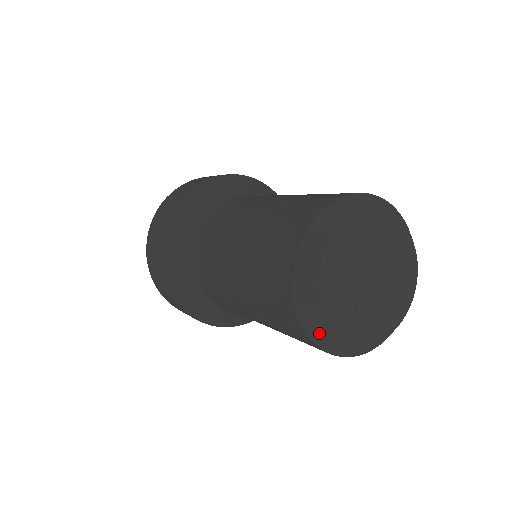
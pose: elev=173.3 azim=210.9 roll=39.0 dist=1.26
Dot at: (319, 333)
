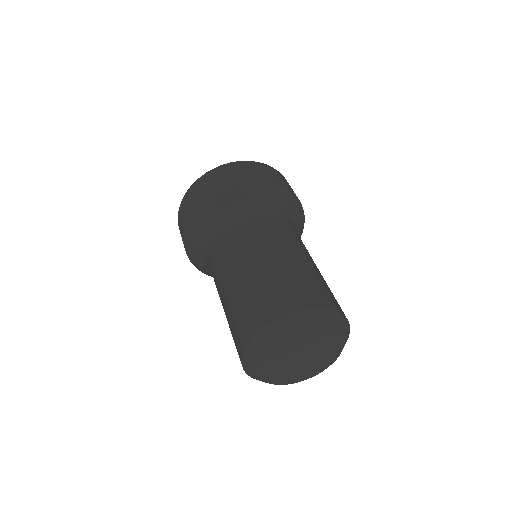
Dot at: (249, 361)
